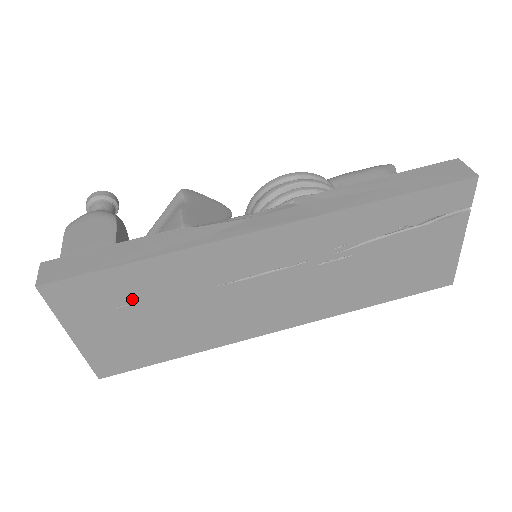
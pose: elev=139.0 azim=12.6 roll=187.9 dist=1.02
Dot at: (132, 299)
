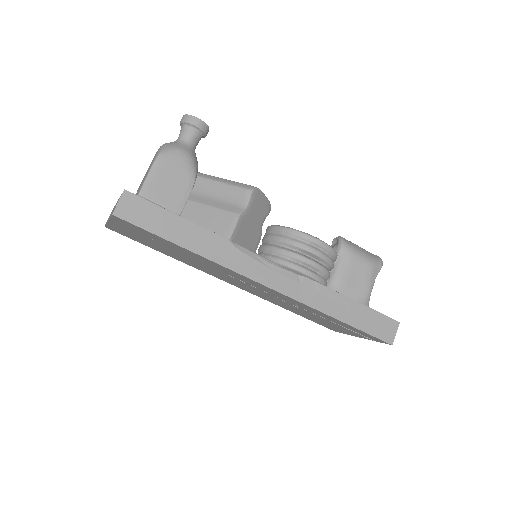
Dot at: (164, 244)
